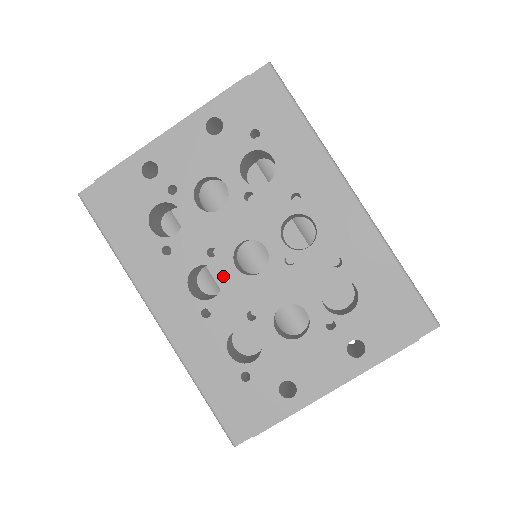
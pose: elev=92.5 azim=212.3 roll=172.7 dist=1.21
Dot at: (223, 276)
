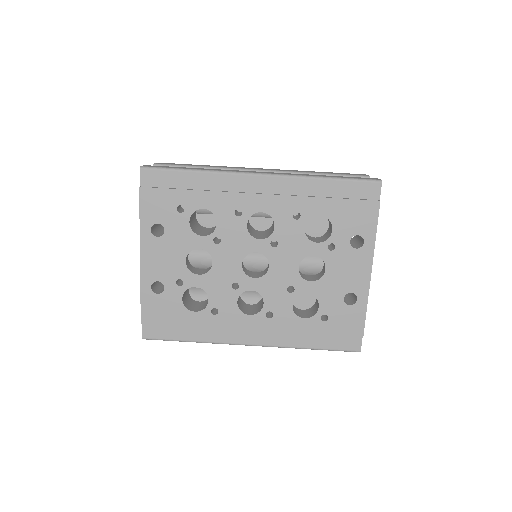
Dot at: (254, 289)
